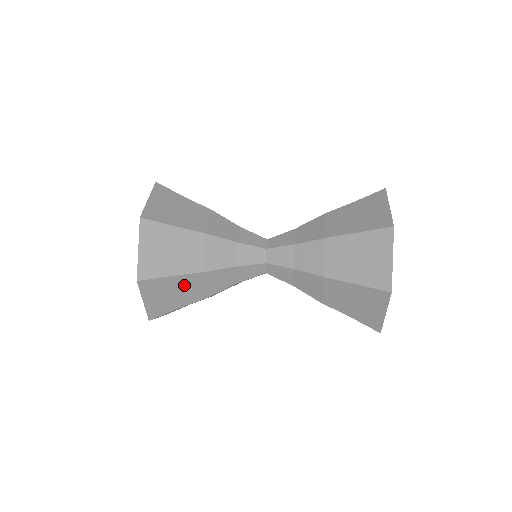
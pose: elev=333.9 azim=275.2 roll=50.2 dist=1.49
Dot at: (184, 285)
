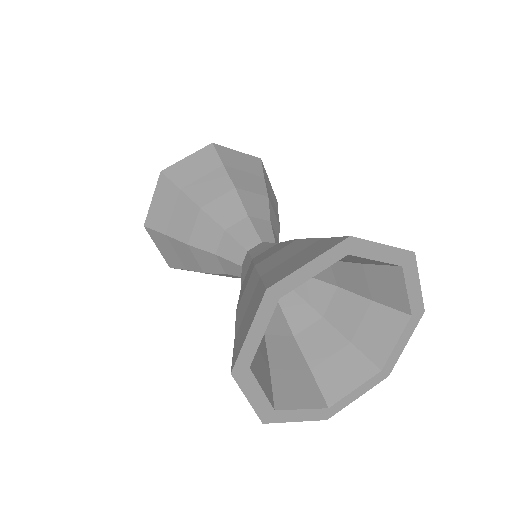
Dot at: (182, 210)
